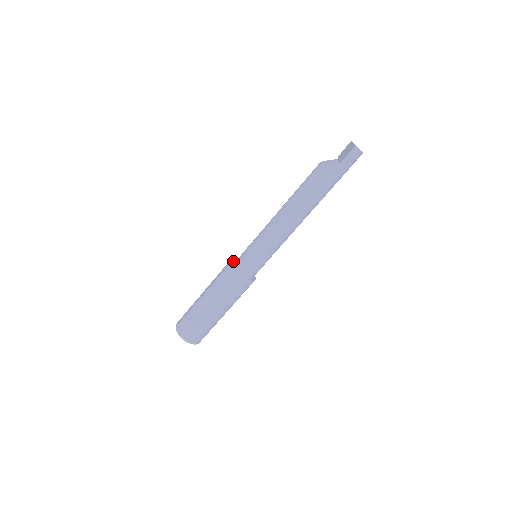
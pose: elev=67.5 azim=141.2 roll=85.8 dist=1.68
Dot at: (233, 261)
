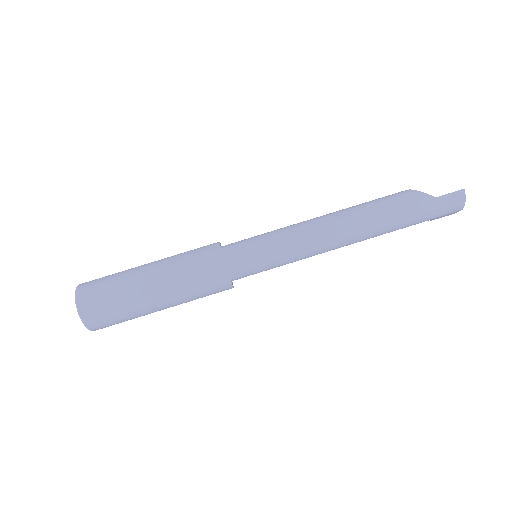
Dot at: occluded
